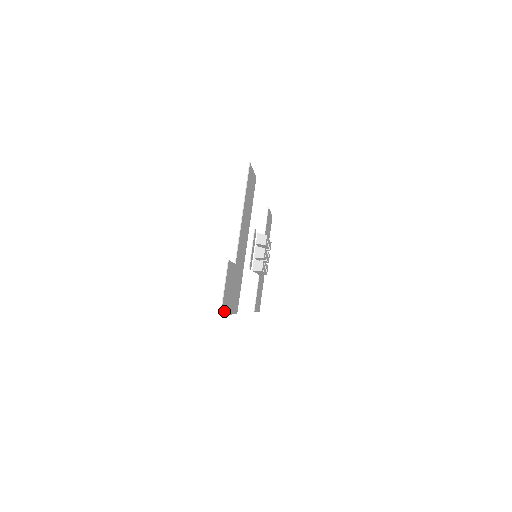
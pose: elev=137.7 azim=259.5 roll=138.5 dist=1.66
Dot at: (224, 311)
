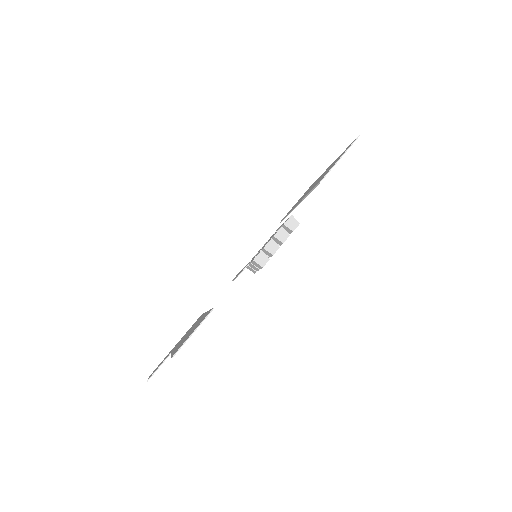
Dot at: occluded
